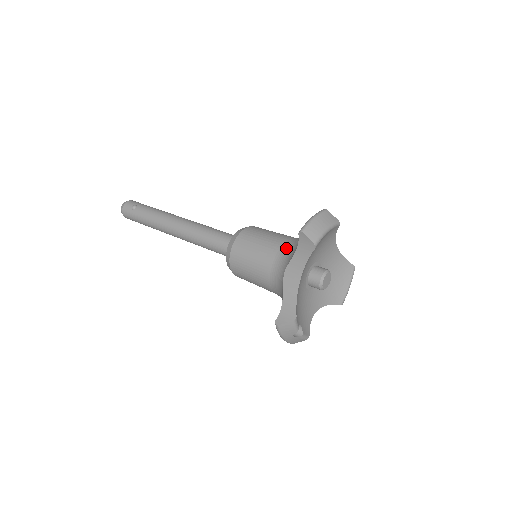
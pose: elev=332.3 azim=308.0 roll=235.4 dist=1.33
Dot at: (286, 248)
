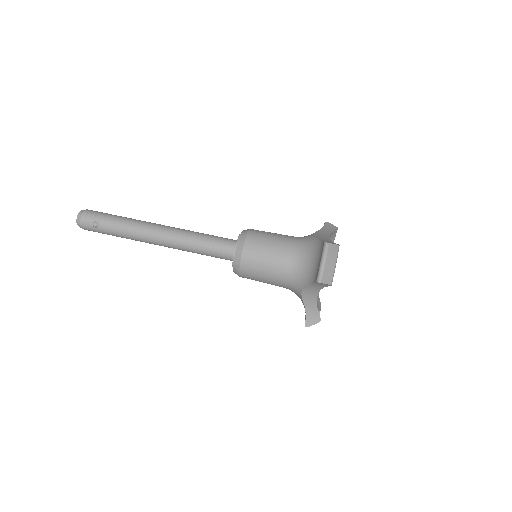
Dot at: (294, 268)
